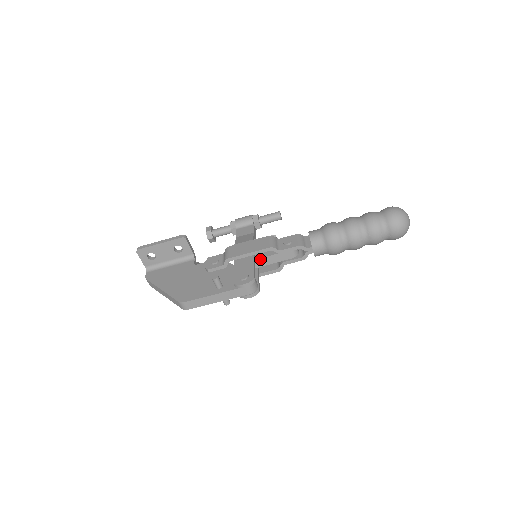
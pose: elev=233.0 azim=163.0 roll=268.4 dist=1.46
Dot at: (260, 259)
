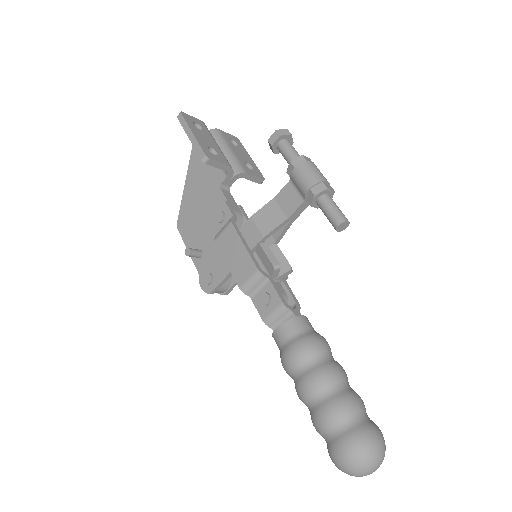
Dot at: occluded
